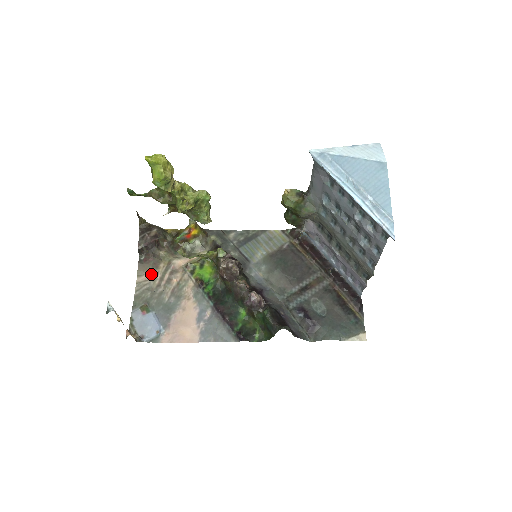
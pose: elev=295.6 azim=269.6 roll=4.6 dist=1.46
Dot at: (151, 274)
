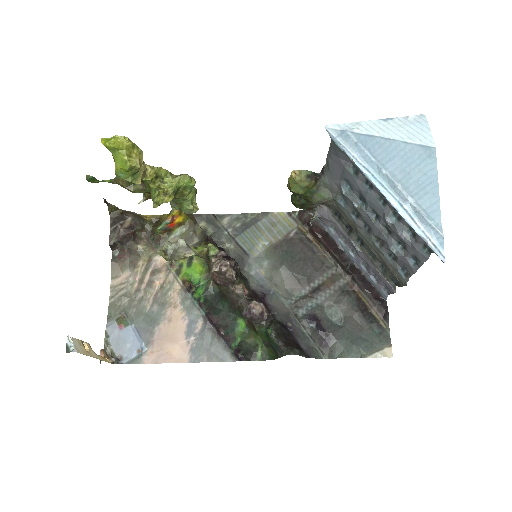
Dot at: (128, 275)
